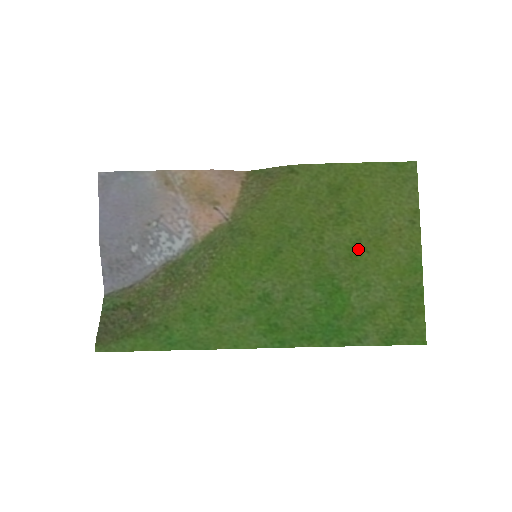
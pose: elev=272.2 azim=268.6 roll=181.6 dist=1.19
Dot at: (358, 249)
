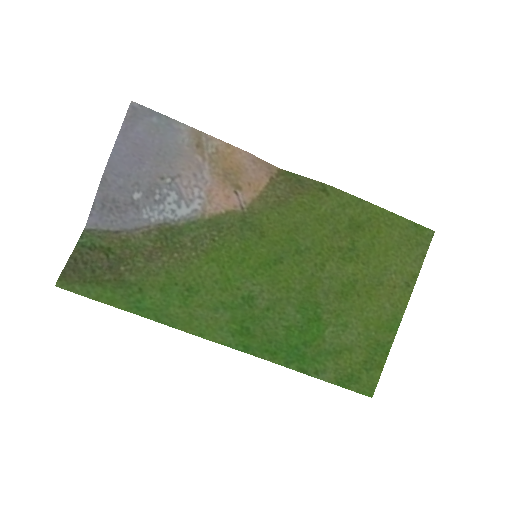
Dot at: (351, 289)
